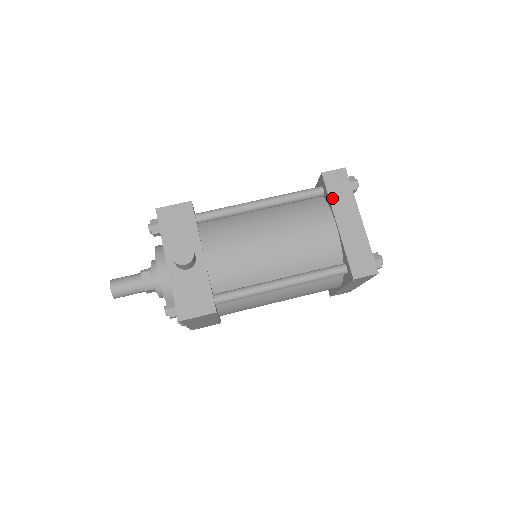
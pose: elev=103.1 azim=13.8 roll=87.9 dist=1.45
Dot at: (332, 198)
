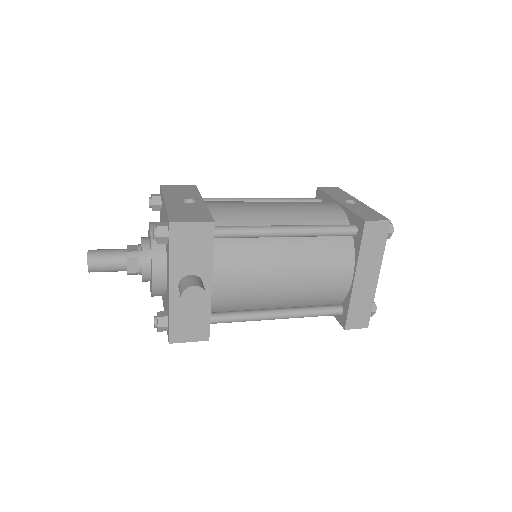
Dot at: (362, 251)
